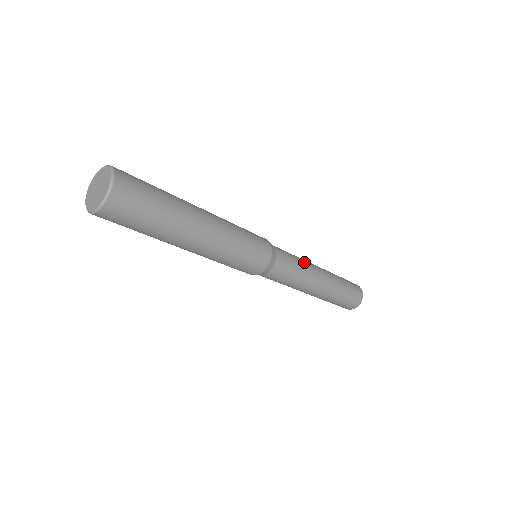
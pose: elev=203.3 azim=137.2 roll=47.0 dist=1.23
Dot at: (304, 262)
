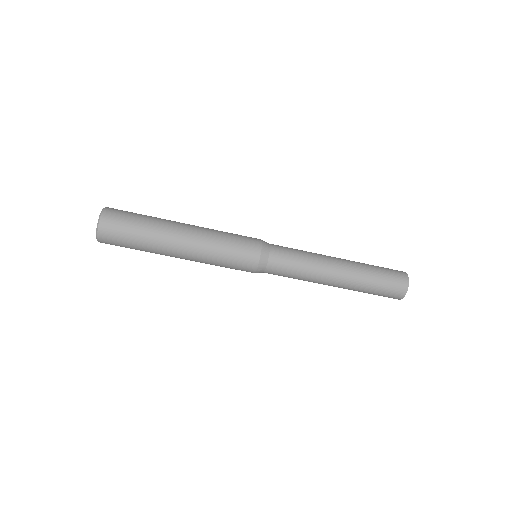
Dot at: (311, 257)
